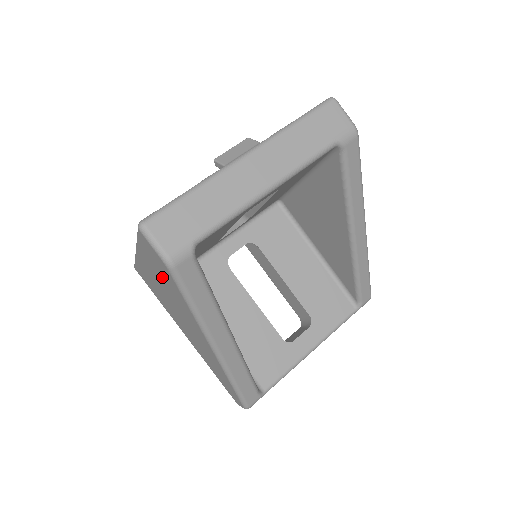
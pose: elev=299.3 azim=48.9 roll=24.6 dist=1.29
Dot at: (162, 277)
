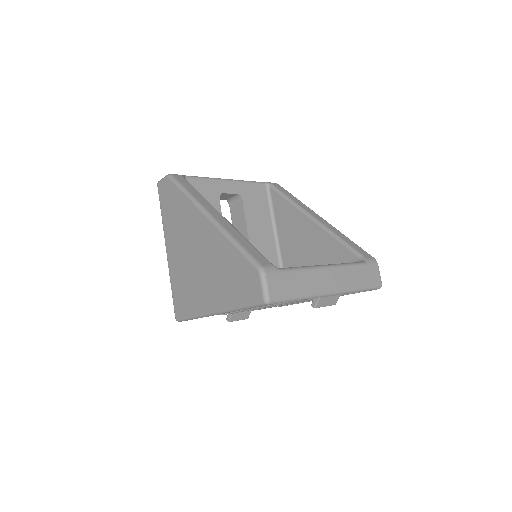
Dot at: (173, 213)
